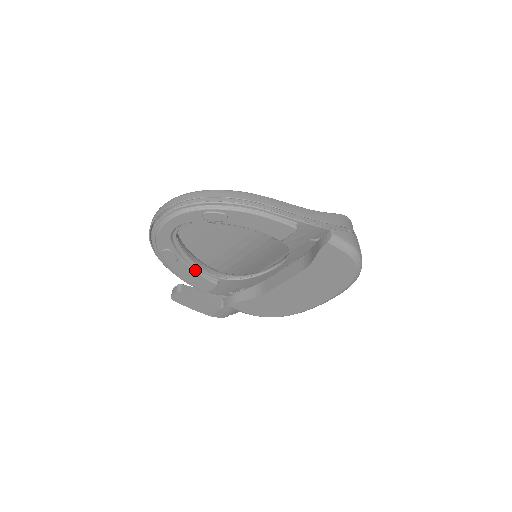
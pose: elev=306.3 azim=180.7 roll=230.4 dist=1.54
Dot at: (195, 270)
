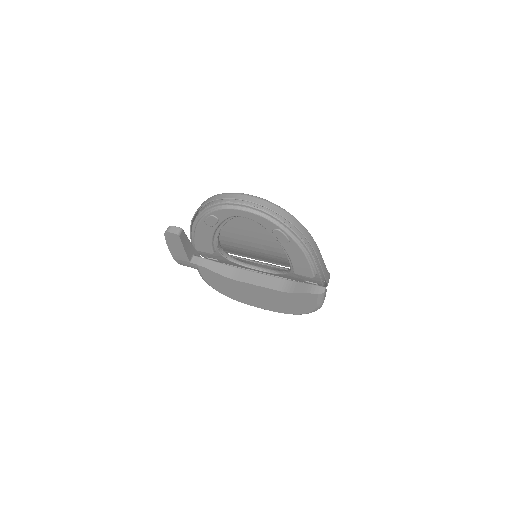
Dot at: (213, 238)
